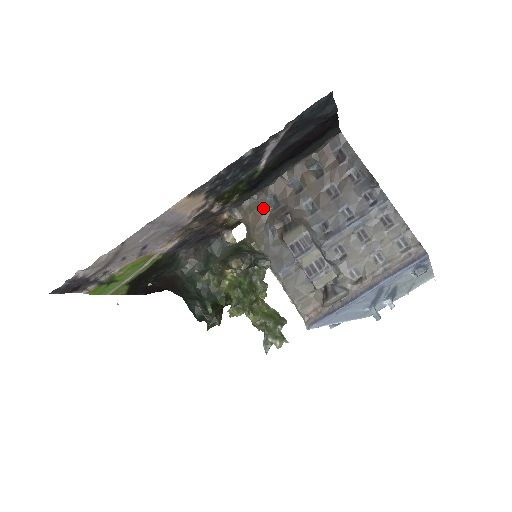
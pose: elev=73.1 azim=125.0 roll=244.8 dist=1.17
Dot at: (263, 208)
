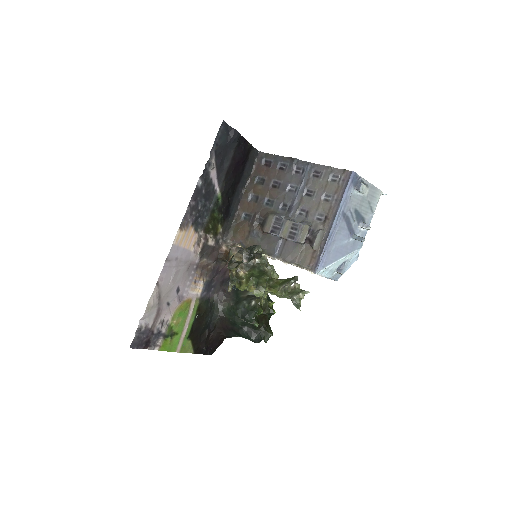
Dot at: (242, 225)
